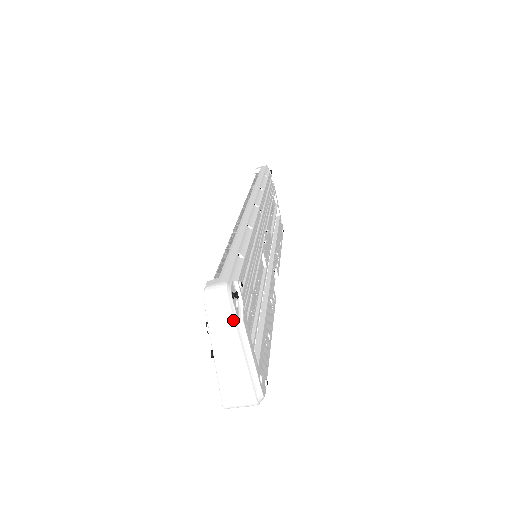
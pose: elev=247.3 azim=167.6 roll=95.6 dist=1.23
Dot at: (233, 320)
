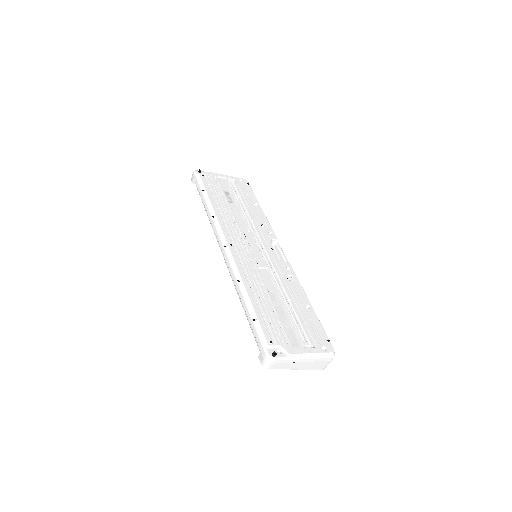
Dot at: (286, 360)
